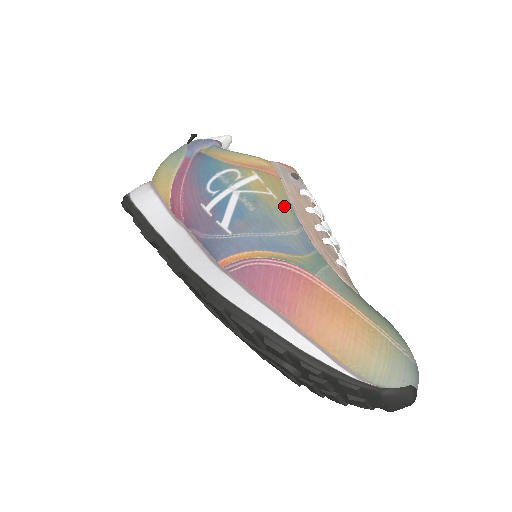
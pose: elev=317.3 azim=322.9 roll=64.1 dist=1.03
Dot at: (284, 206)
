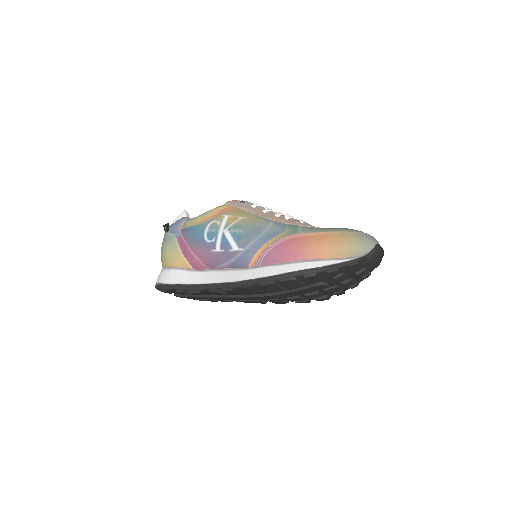
Dot at: (254, 218)
